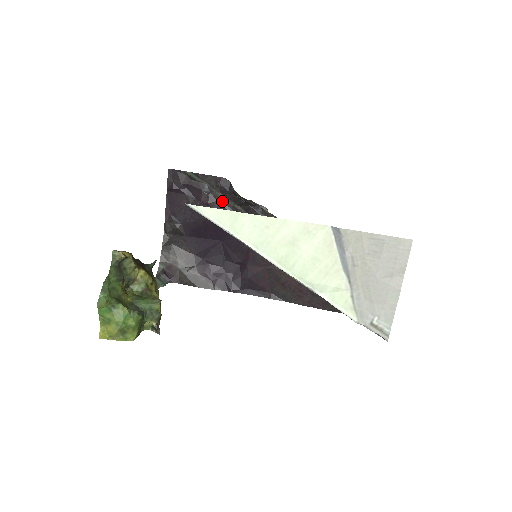
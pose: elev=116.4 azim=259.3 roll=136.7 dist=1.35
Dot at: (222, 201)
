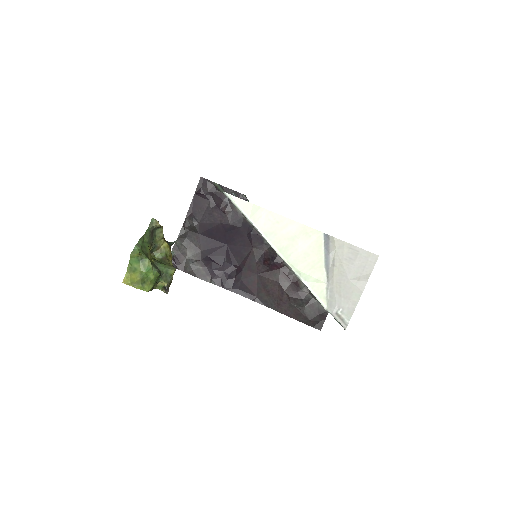
Dot at: (236, 212)
